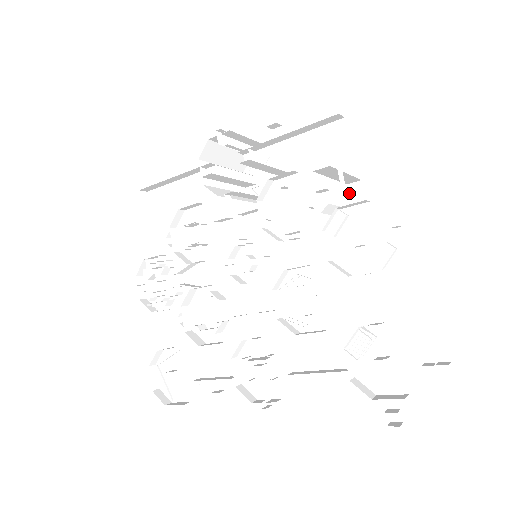
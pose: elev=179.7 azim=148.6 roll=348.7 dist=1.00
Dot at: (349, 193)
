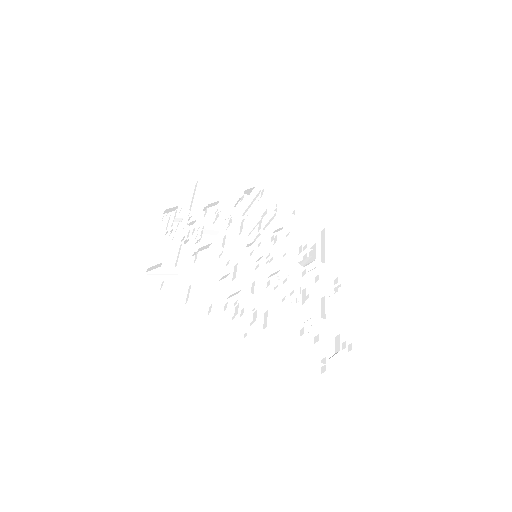
Dot at: occluded
